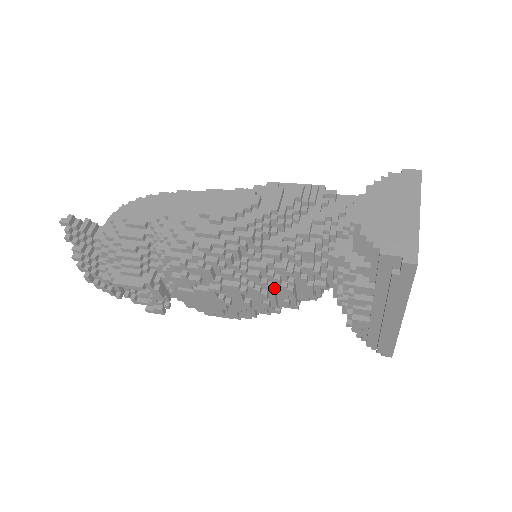
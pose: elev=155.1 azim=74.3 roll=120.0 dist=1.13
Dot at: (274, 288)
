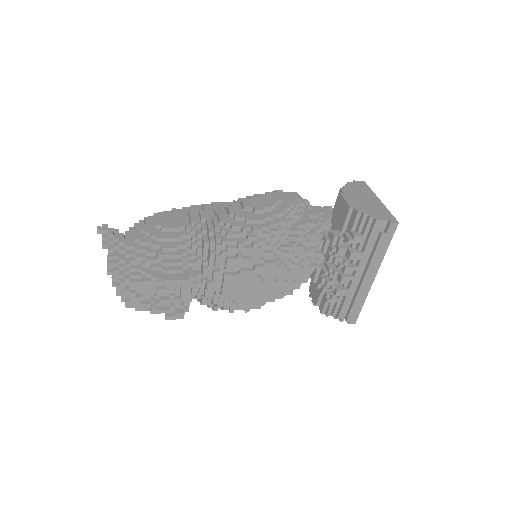
Dot at: (293, 267)
